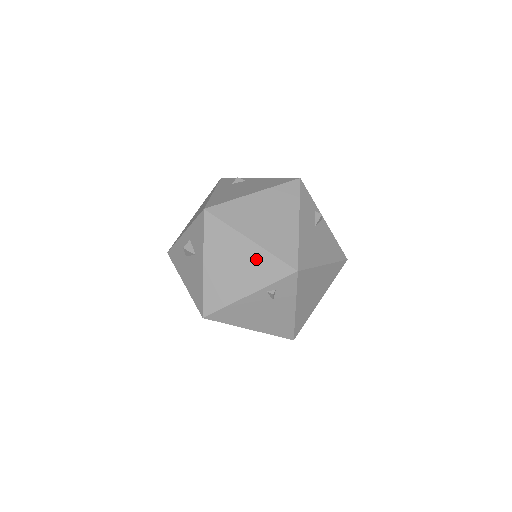
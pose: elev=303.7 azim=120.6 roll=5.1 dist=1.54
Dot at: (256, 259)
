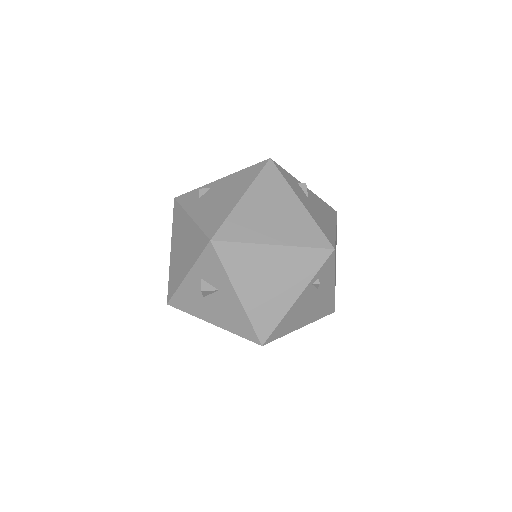
Dot at: (289, 260)
